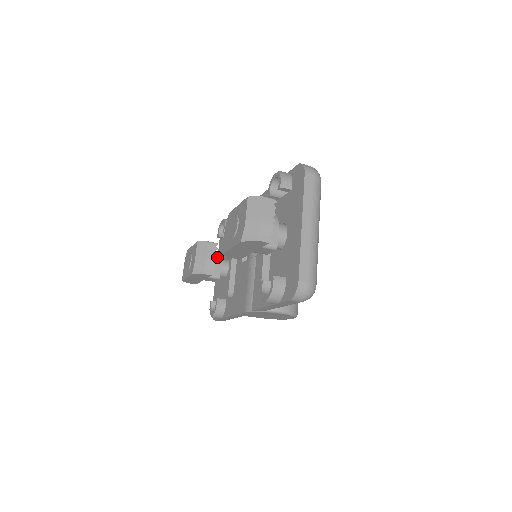
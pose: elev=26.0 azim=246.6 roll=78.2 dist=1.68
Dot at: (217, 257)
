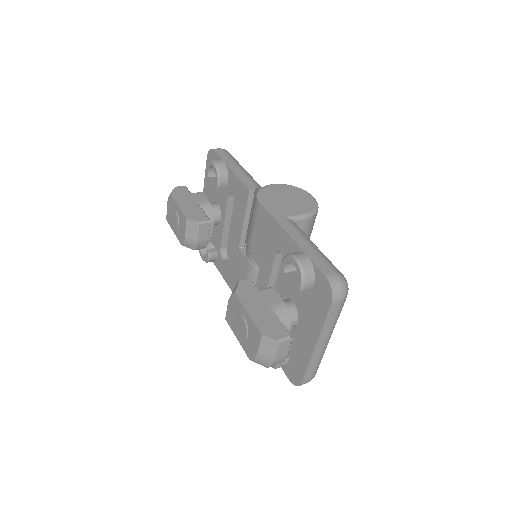
Dot at: occluded
